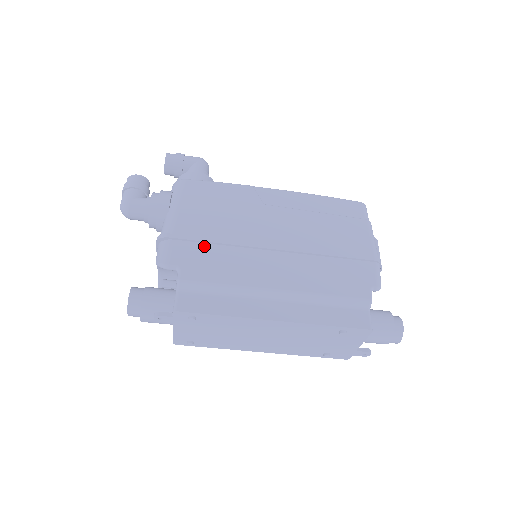
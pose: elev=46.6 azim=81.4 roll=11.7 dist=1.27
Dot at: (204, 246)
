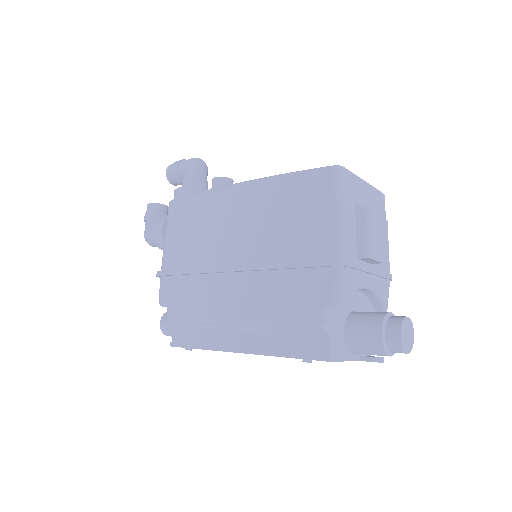
Dot at: (182, 279)
